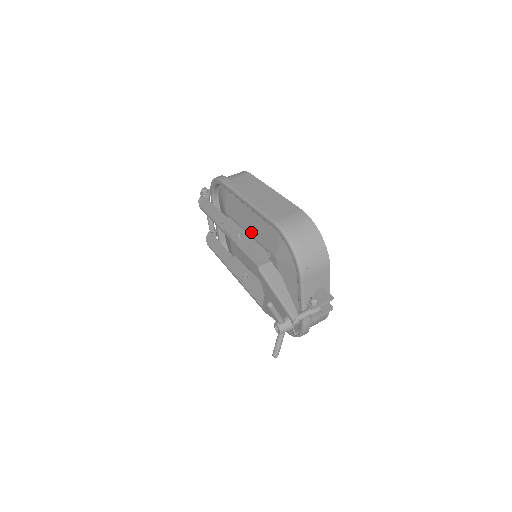
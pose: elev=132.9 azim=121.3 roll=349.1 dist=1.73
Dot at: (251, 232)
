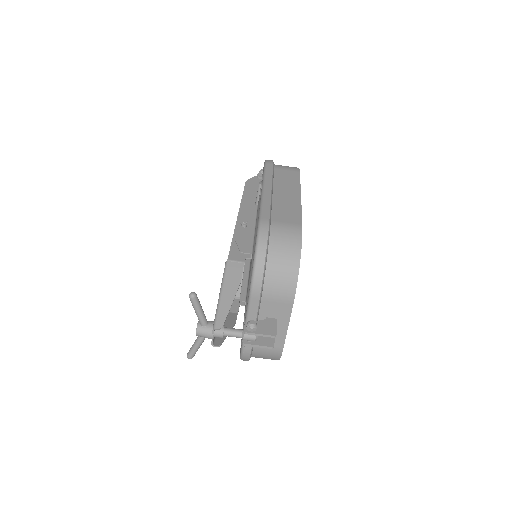
Dot at: (256, 226)
